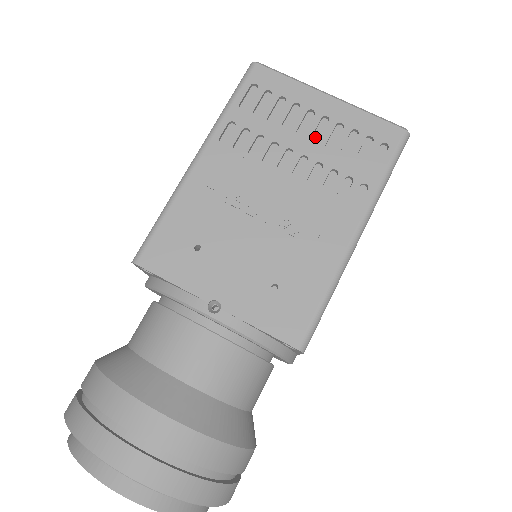
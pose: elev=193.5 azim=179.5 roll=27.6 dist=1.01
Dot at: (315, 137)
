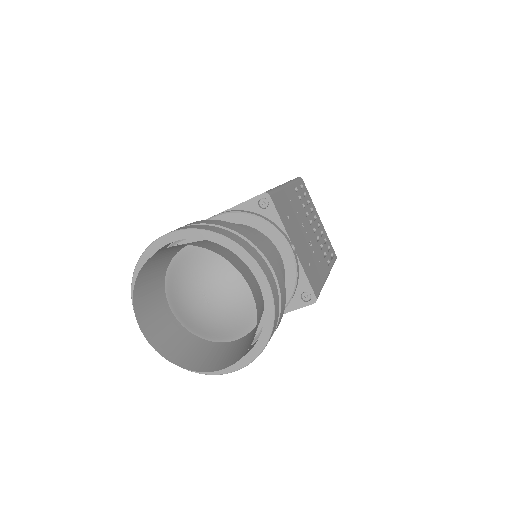
Dot at: occluded
